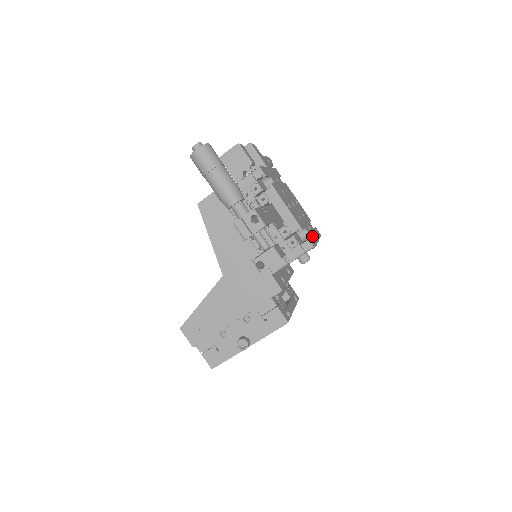
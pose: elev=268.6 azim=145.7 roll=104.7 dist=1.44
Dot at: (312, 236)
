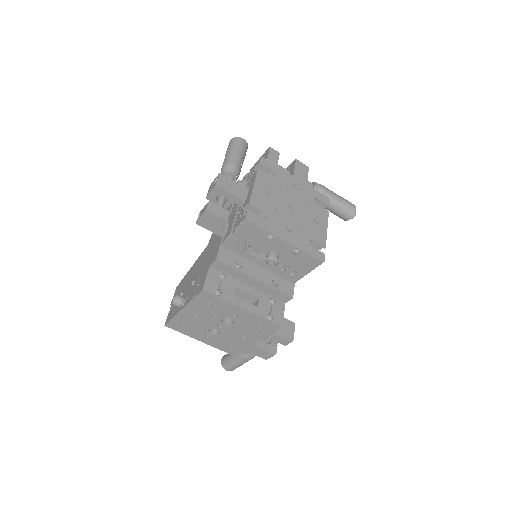
Dot at: (273, 227)
